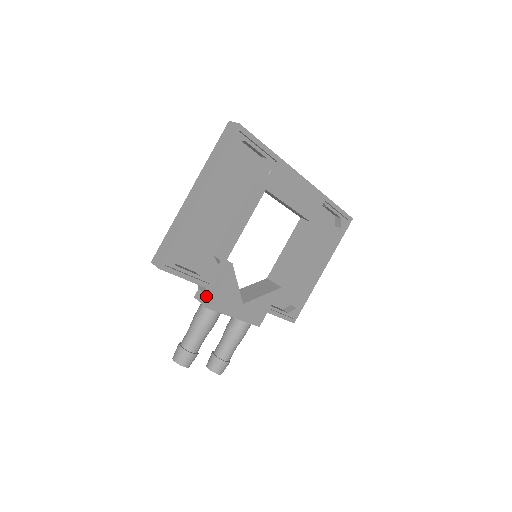
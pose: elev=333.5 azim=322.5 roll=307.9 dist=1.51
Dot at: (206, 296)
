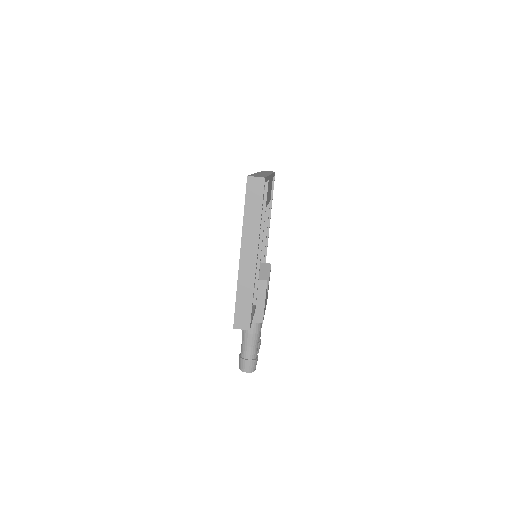
Dot at: (254, 315)
